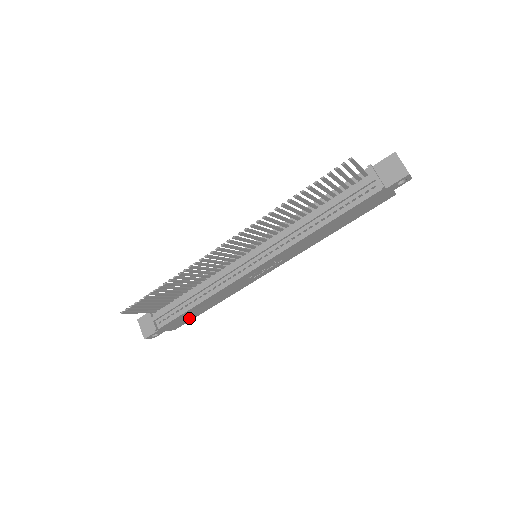
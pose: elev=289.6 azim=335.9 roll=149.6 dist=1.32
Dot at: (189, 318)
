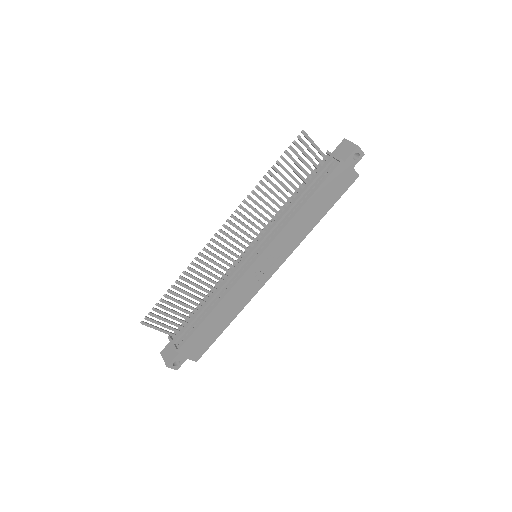
Dot at: (208, 341)
